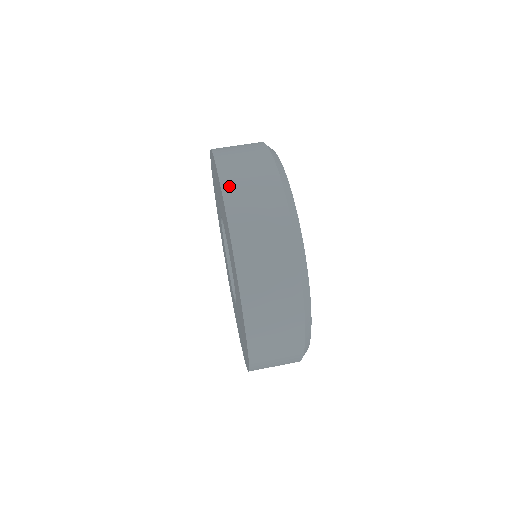
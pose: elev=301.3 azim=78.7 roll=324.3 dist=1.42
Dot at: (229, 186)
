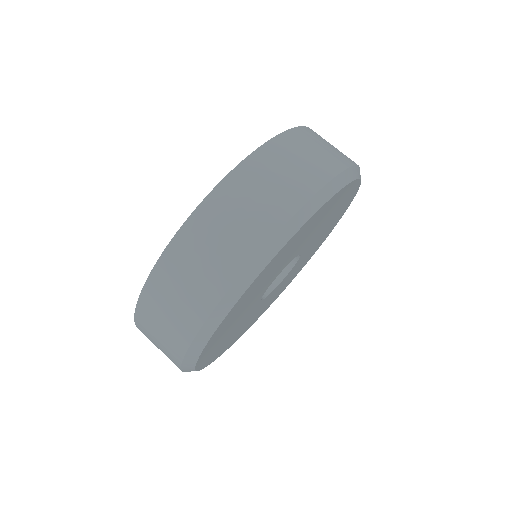
Dot at: (150, 293)
